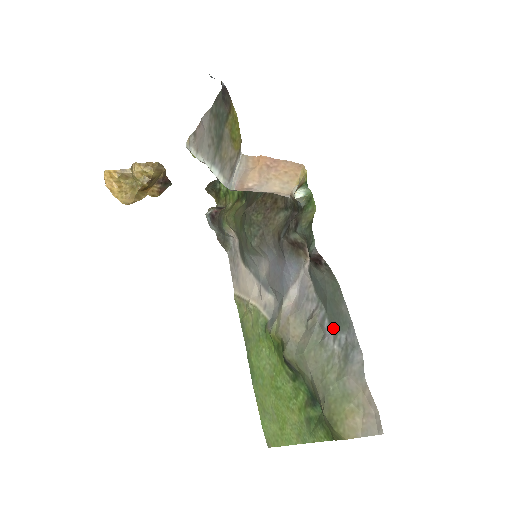
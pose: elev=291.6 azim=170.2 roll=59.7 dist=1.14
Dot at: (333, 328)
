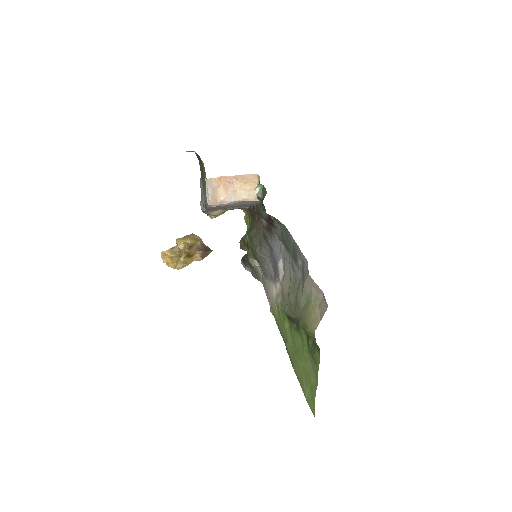
Dot at: (296, 262)
